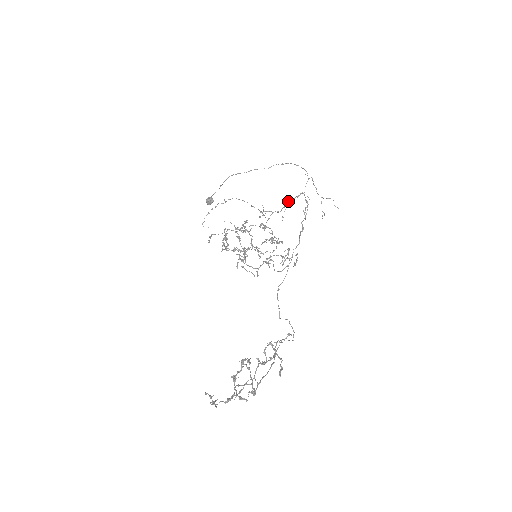
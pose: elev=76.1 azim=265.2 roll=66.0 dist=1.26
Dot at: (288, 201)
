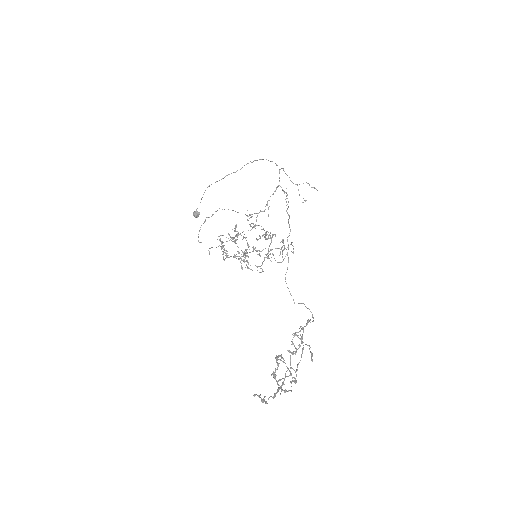
Dot at: occluded
